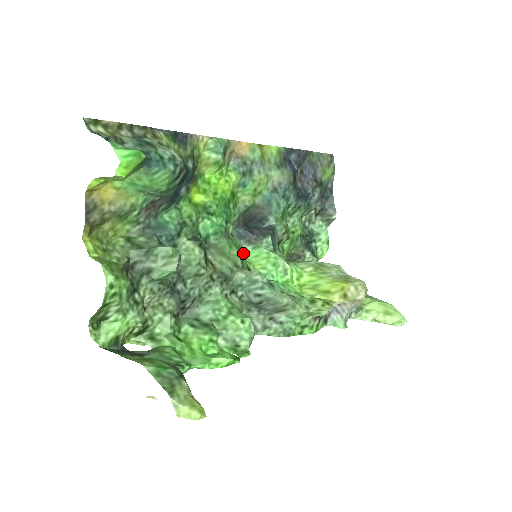
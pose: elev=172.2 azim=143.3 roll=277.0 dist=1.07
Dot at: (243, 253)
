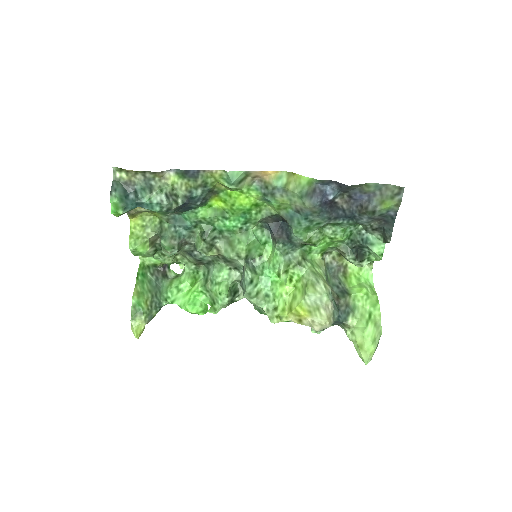
Dot at: (267, 241)
